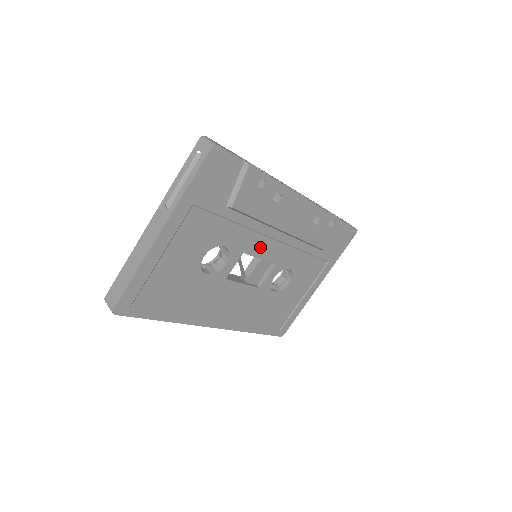
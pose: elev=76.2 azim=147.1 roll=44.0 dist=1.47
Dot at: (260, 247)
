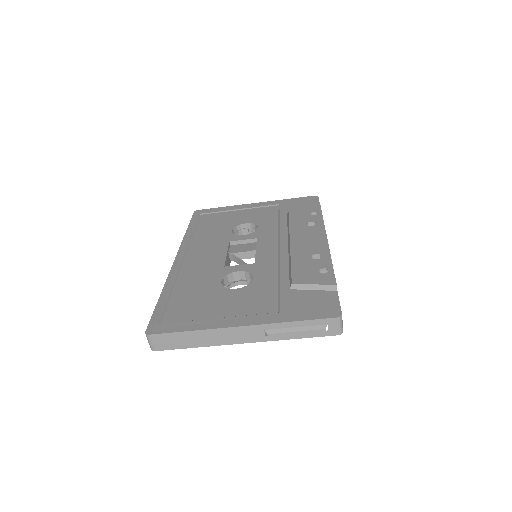
Dot at: occluded
